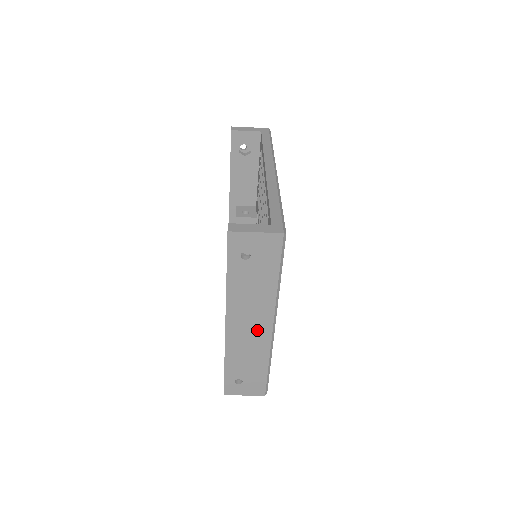
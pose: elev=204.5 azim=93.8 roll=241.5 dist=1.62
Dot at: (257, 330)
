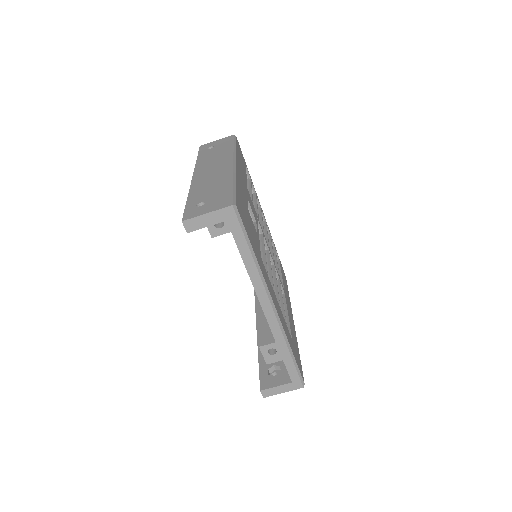
Dot at: (220, 169)
